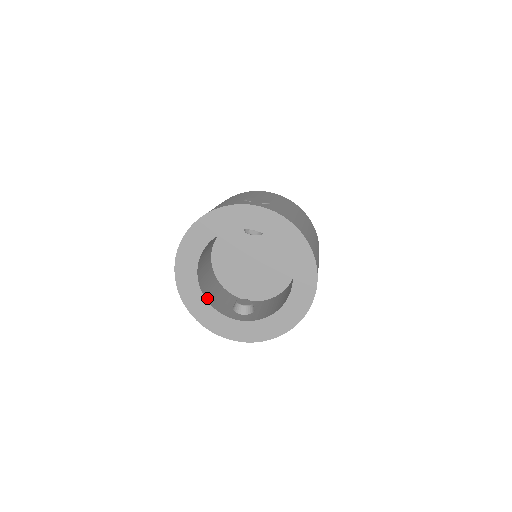
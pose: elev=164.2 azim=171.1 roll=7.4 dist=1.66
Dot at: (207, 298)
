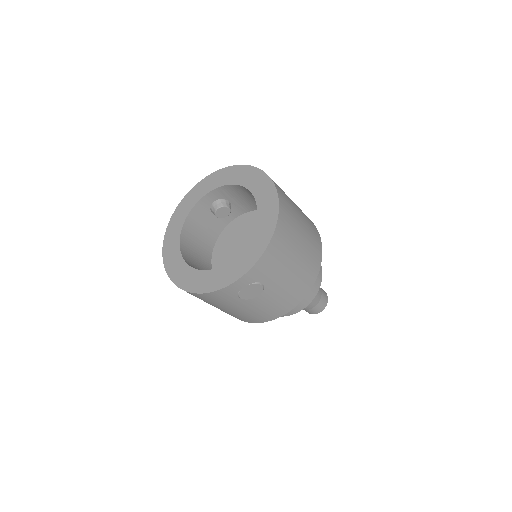
Dot at: occluded
